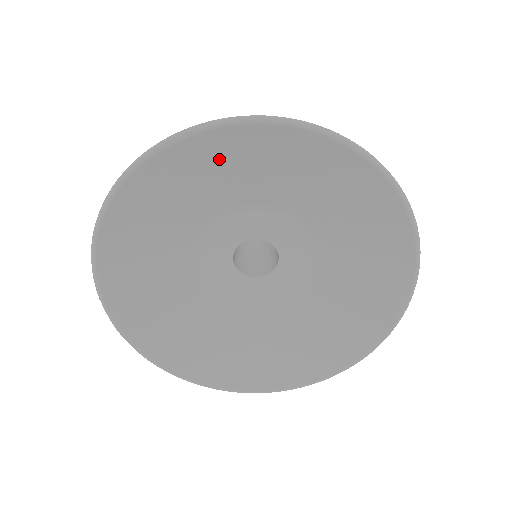
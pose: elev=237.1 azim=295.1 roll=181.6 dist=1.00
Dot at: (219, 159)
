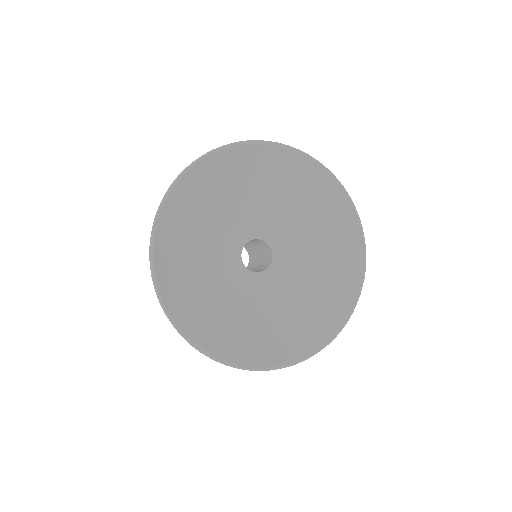
Dot at: (292, 175)
